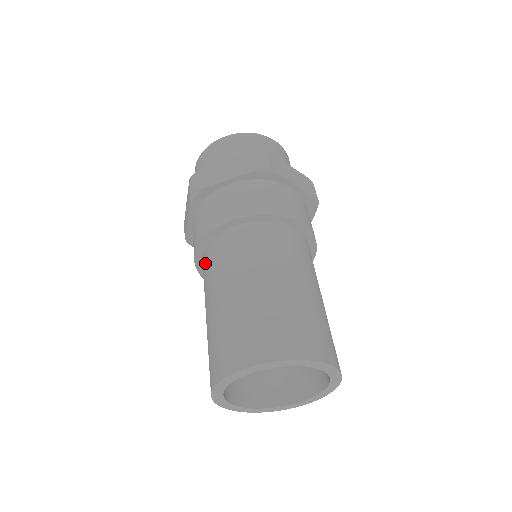
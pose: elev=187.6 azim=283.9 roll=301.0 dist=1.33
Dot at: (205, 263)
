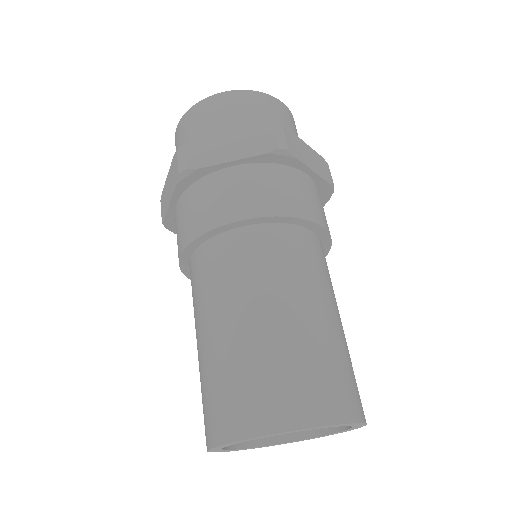
Dot at: (196, 269)
